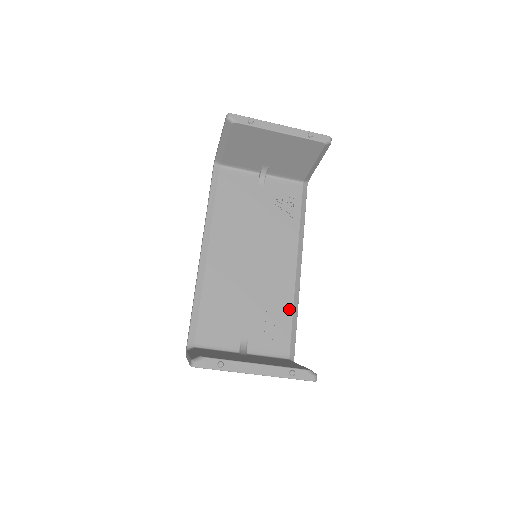
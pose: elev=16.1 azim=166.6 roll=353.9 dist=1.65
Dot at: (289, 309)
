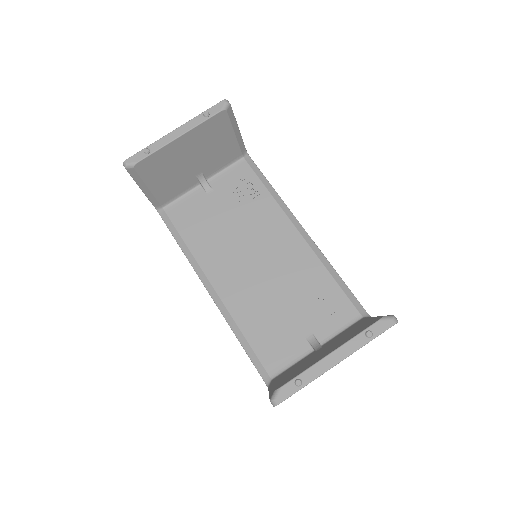
Dot at: (325, 274)
